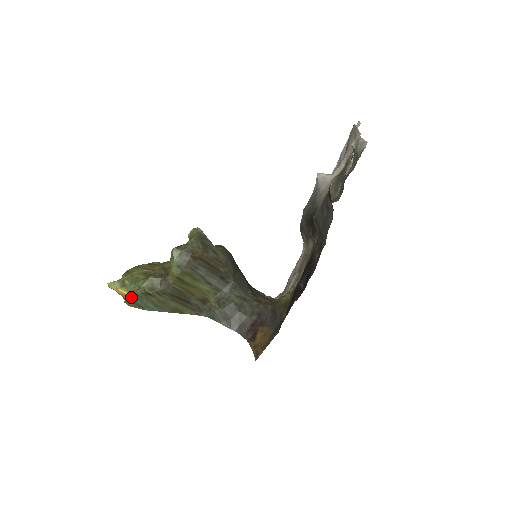
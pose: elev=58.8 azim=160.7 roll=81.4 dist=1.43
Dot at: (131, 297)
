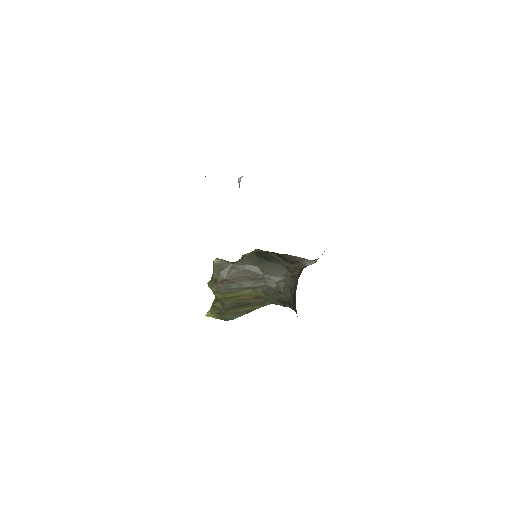
Dot at: (218, 318)
